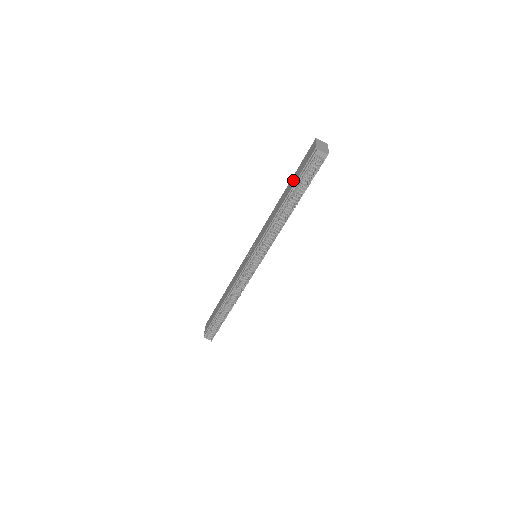
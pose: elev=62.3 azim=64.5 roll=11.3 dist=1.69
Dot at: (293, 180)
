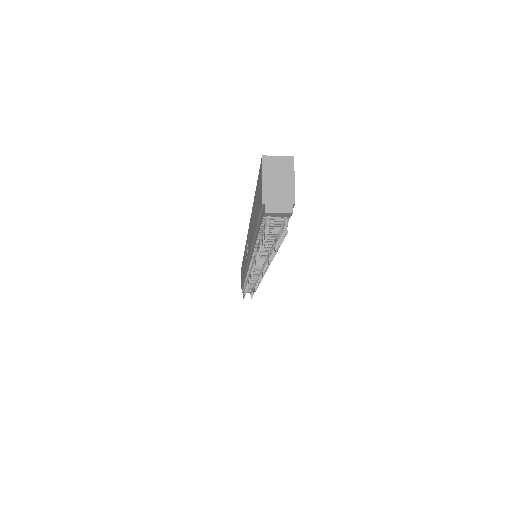
Dot at: occluded
